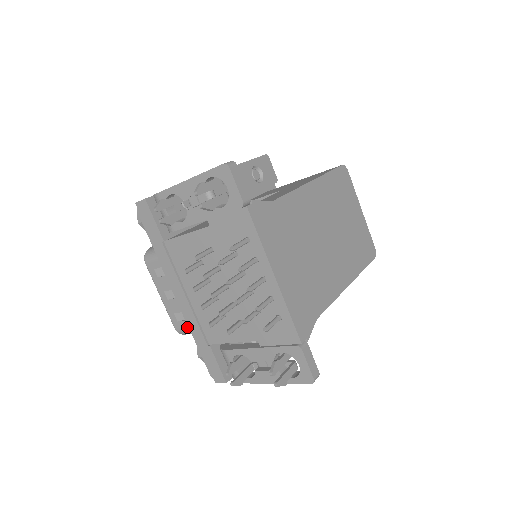
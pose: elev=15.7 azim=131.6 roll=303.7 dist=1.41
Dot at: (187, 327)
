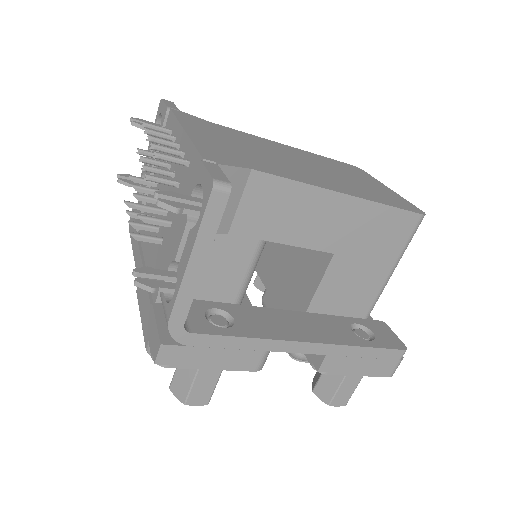
Dot at: occluded
